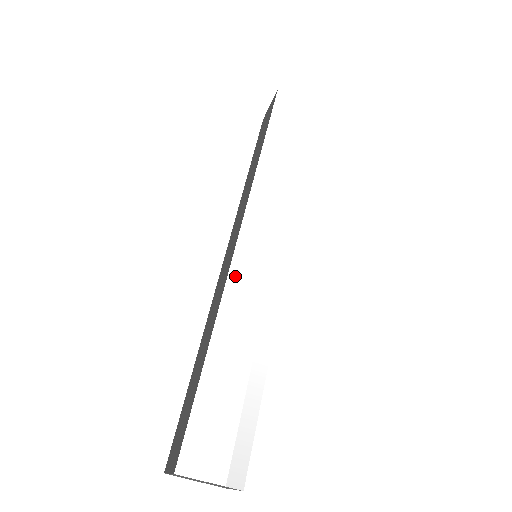
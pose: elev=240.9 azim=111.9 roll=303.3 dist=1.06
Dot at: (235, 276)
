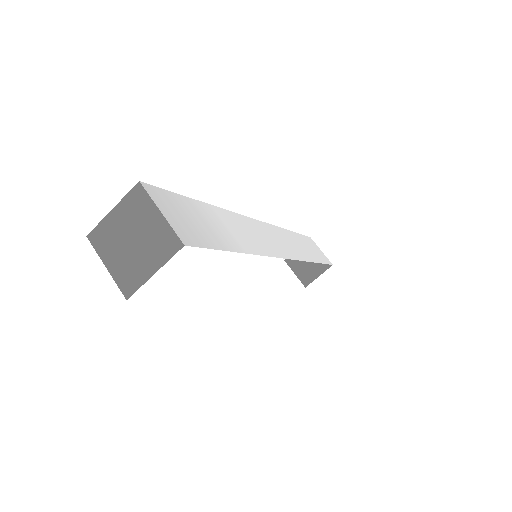
Dot at: (248, 220)
